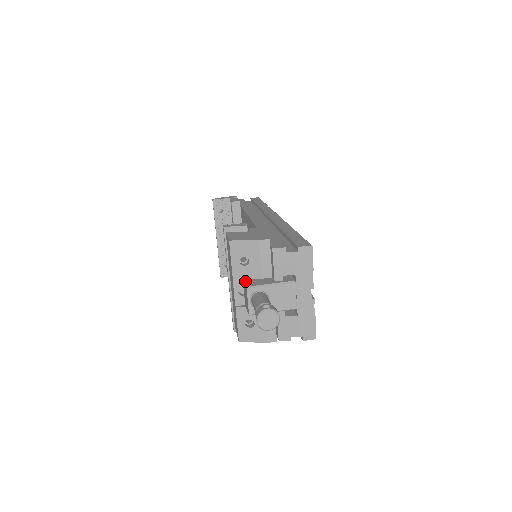
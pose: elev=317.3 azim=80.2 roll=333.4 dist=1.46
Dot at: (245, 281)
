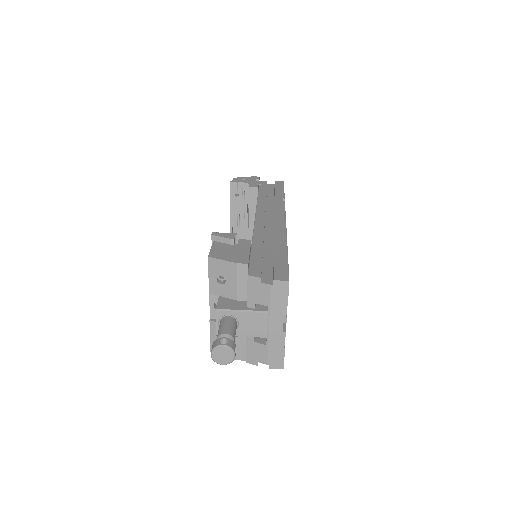
Dot at: (219, 300)
